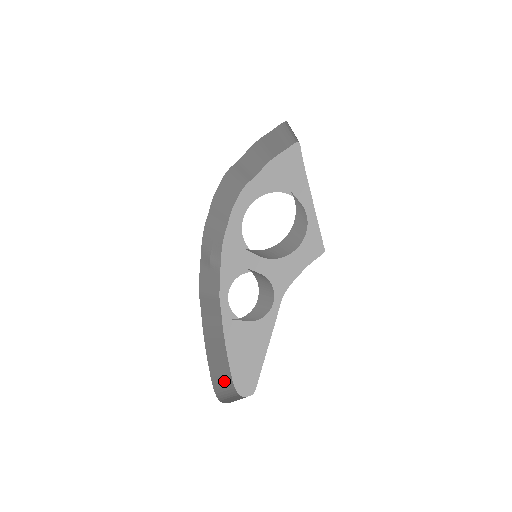
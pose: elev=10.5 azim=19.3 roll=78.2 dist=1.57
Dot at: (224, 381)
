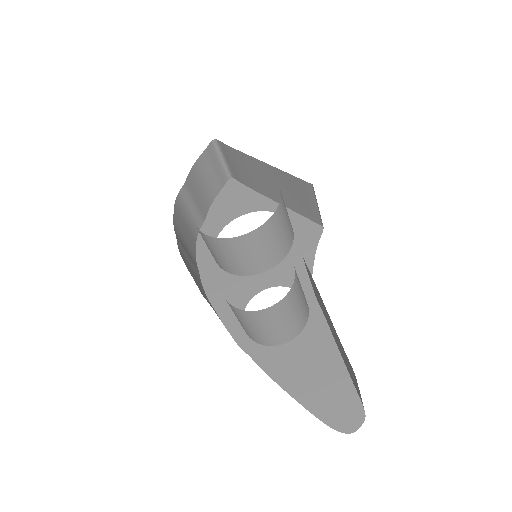
Dot at: occluded
